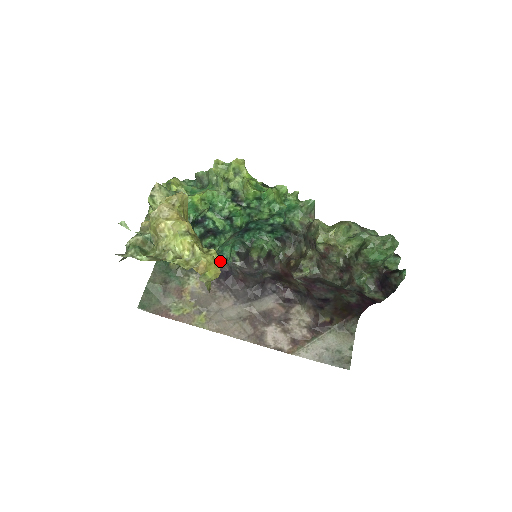
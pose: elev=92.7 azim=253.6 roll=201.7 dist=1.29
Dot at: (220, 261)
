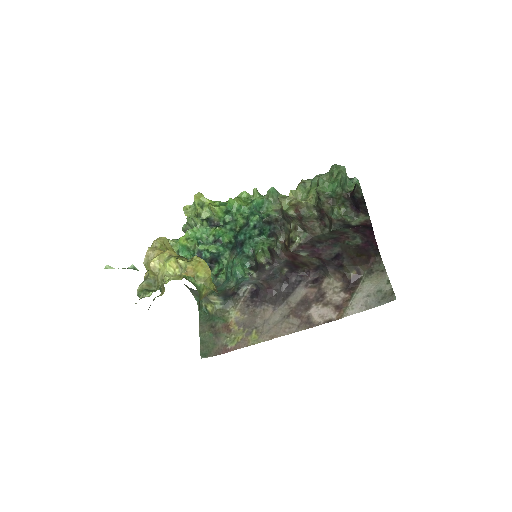
Dot at: (245, 285)
